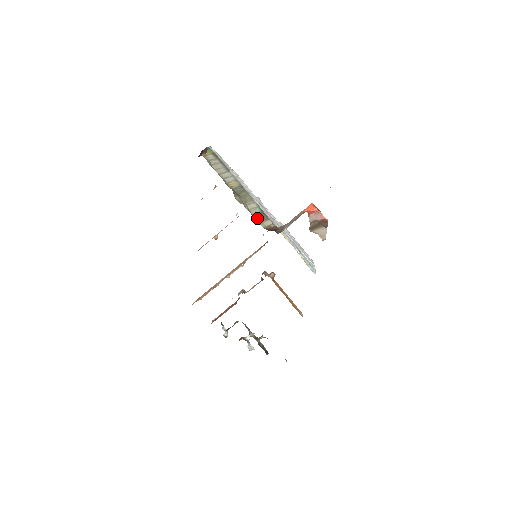
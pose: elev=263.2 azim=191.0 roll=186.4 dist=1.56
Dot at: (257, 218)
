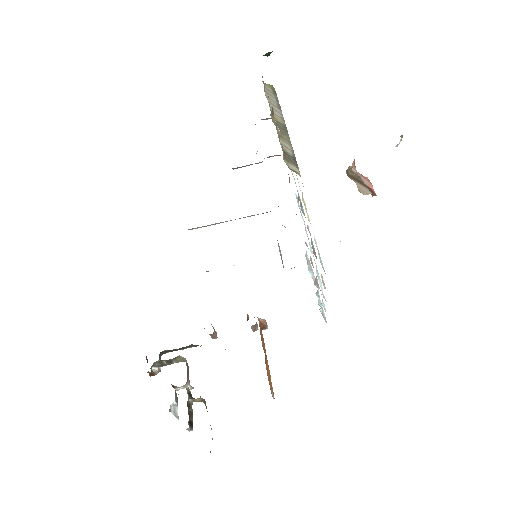
Dot at: (284, 153)
